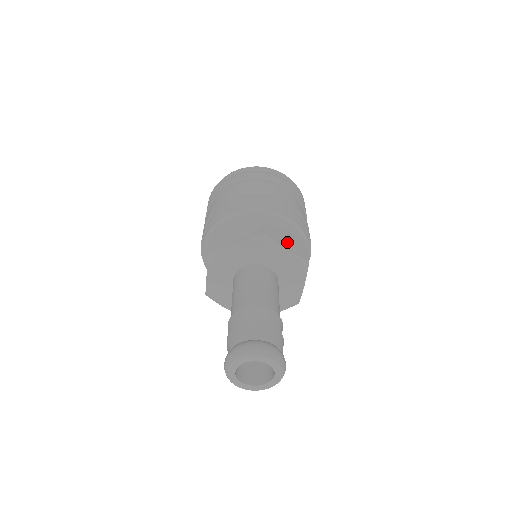
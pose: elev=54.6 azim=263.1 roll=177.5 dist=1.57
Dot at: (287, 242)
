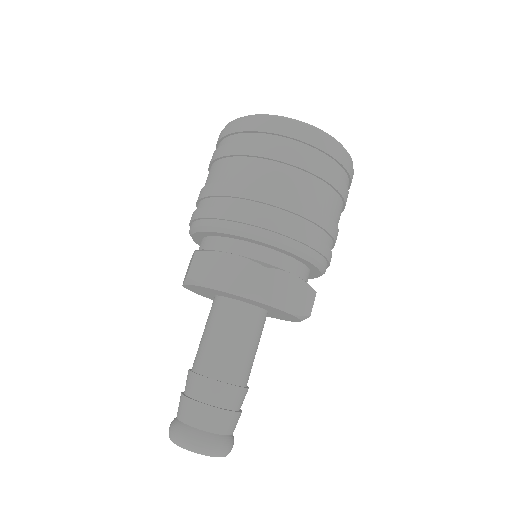
Dot at: (290, 294)
